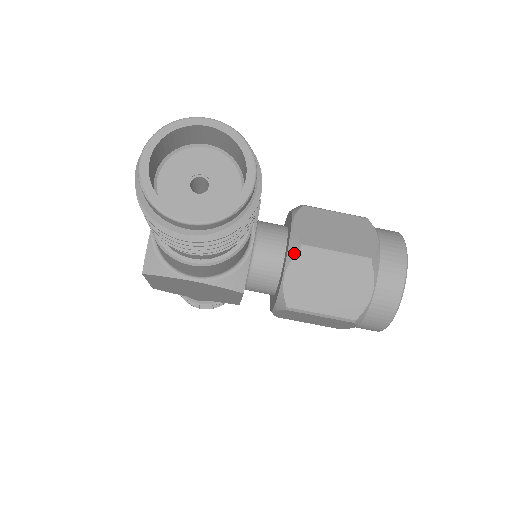
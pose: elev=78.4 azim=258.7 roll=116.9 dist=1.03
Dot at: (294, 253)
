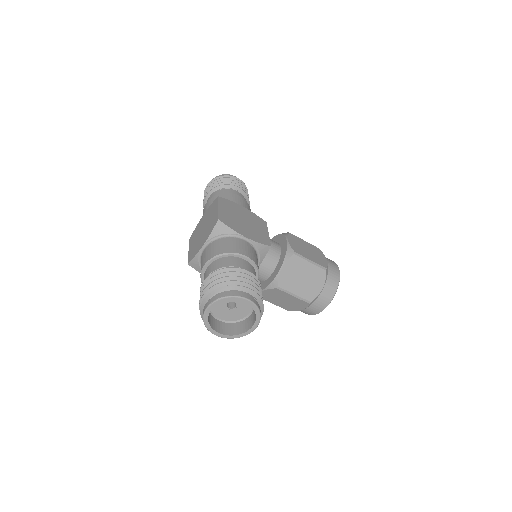
Dot at: (273, 288)
